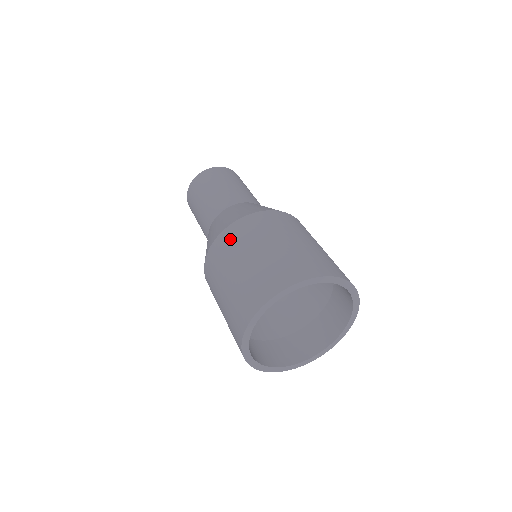
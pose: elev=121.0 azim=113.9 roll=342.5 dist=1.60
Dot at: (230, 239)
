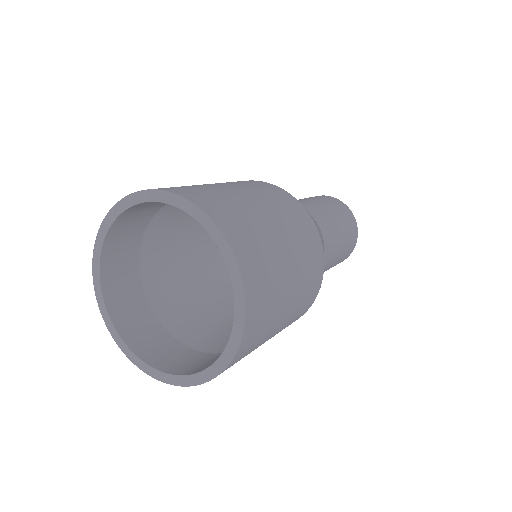
Dot at: occluded
